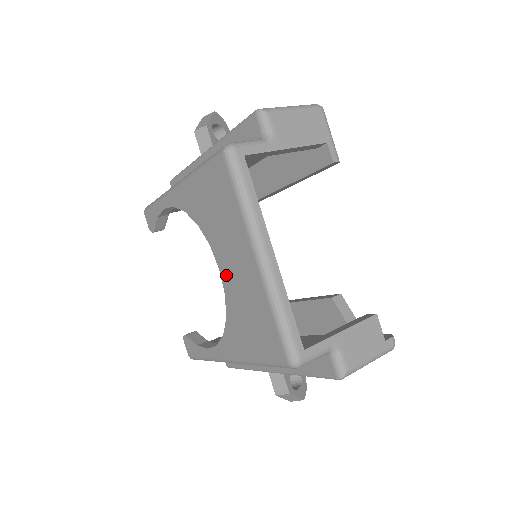
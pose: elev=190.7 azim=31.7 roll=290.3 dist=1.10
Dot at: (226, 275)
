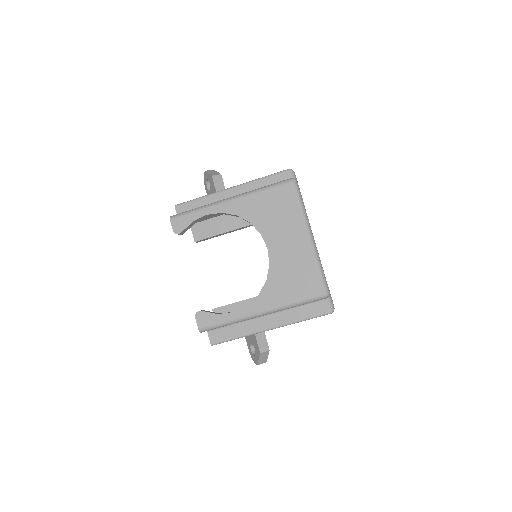
Dot at: (275, 251)
